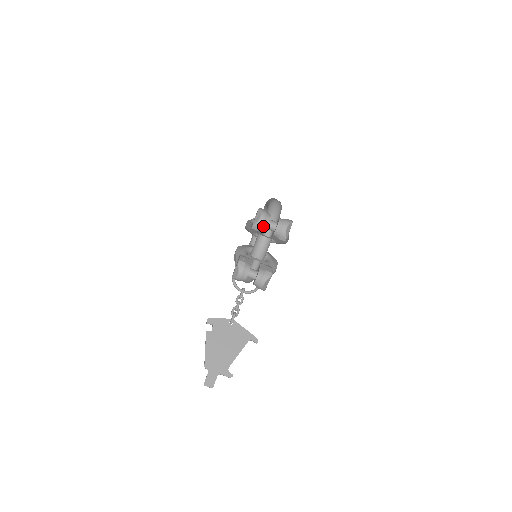
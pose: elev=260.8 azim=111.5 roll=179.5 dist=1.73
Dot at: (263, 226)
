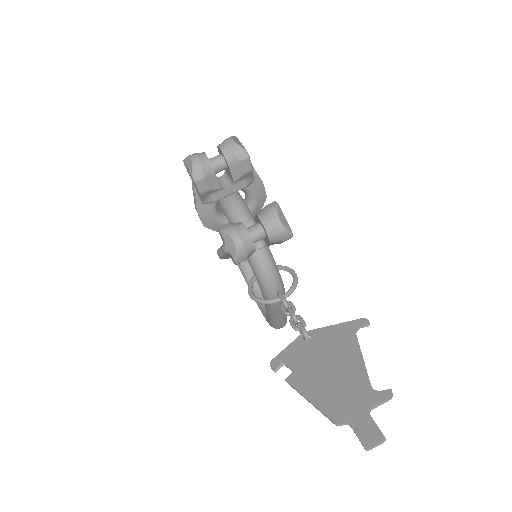
Dot at: (204, 164)
